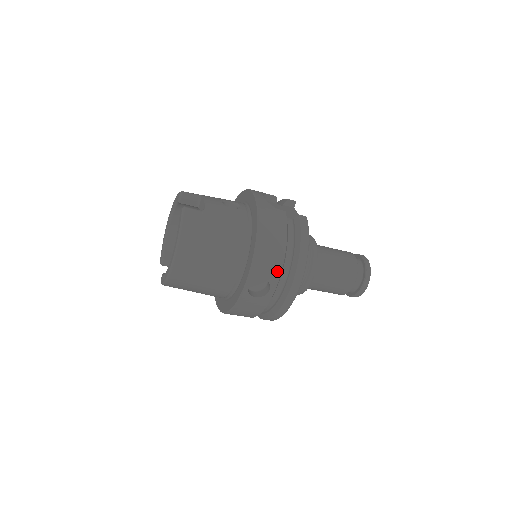
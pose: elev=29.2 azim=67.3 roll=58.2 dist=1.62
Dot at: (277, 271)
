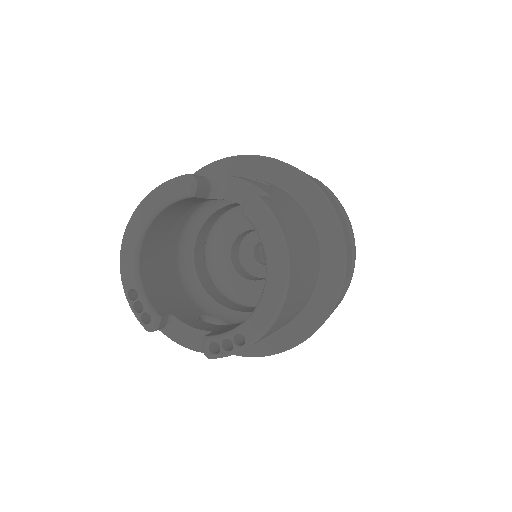
Dot at: (351, 257)
